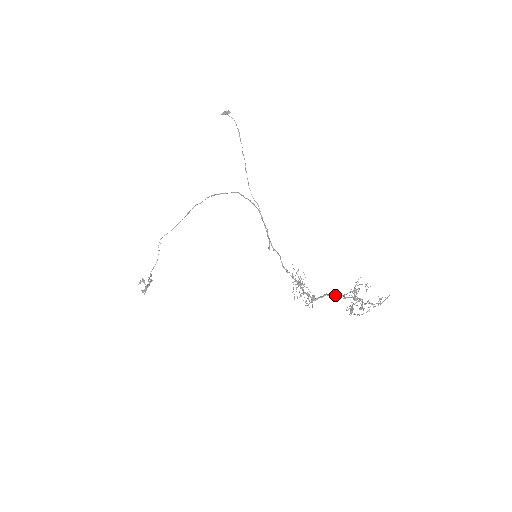
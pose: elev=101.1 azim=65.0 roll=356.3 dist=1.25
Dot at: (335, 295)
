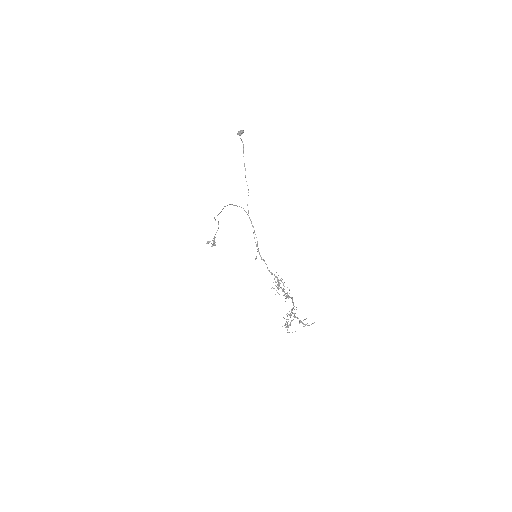
Dot at: occluded
